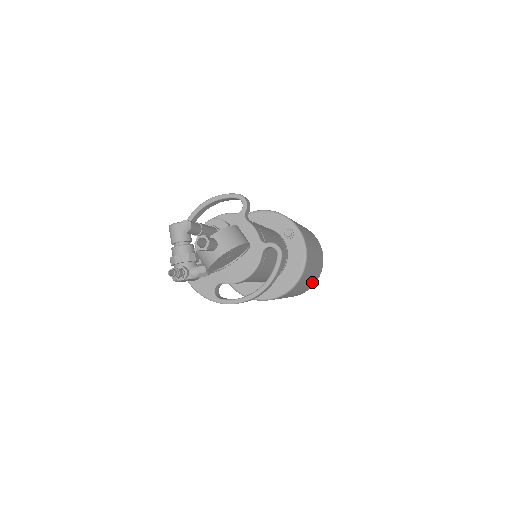
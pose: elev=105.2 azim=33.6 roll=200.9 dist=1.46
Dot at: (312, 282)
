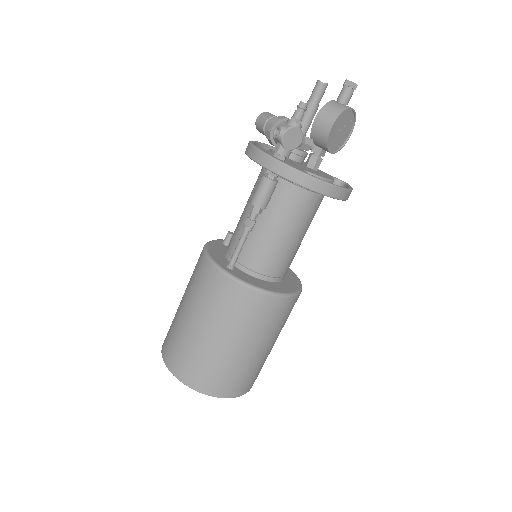
Dot at: (261, 368)
